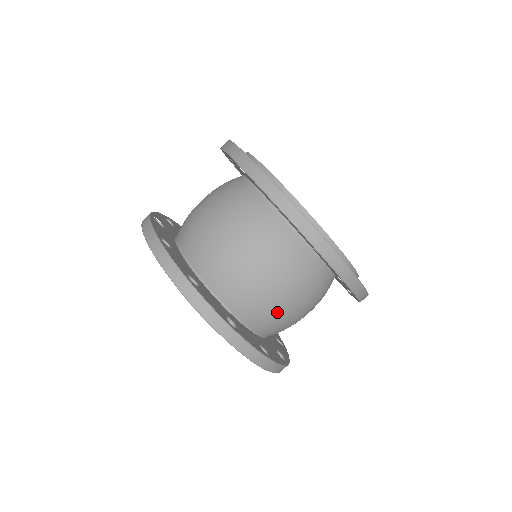
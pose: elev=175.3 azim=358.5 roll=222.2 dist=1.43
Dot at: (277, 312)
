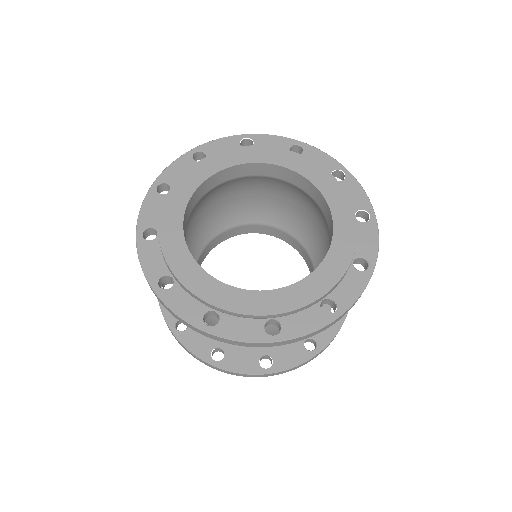
Dot at: occluded
